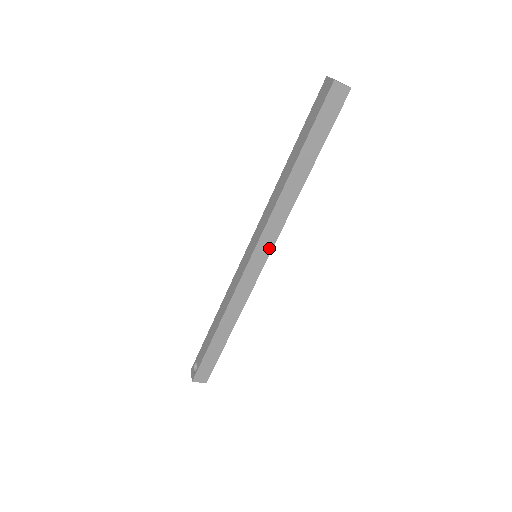
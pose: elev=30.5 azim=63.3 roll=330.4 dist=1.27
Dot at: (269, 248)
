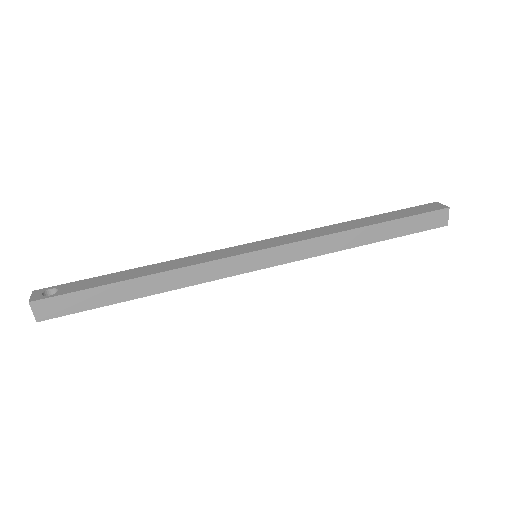
Dot at: (279, 261)
